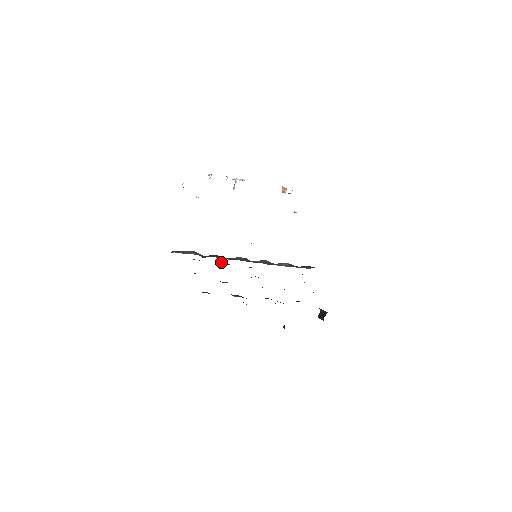
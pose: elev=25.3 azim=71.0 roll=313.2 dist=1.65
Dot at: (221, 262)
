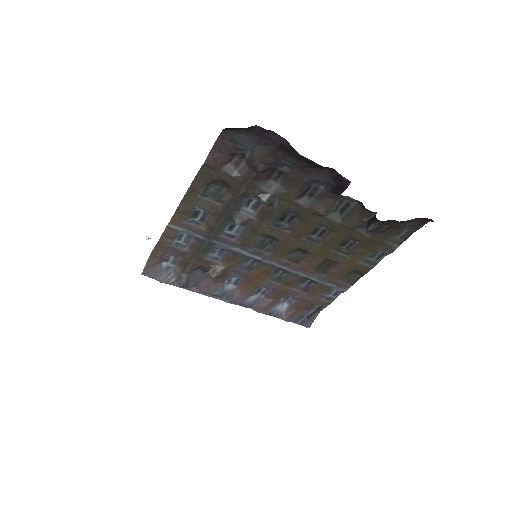
Dot at: (213, 267)
